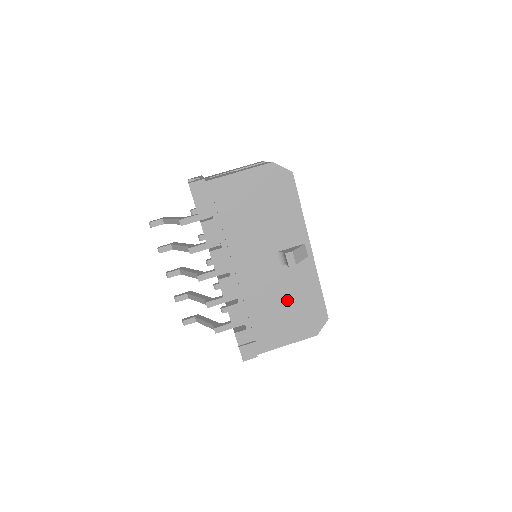
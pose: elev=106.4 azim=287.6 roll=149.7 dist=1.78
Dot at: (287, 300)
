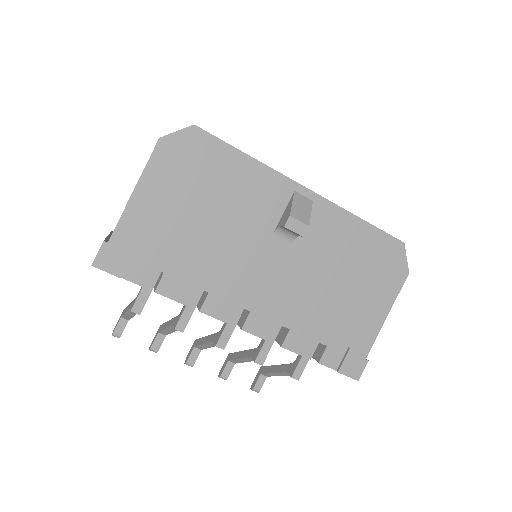
Dot at: (339, 271)
